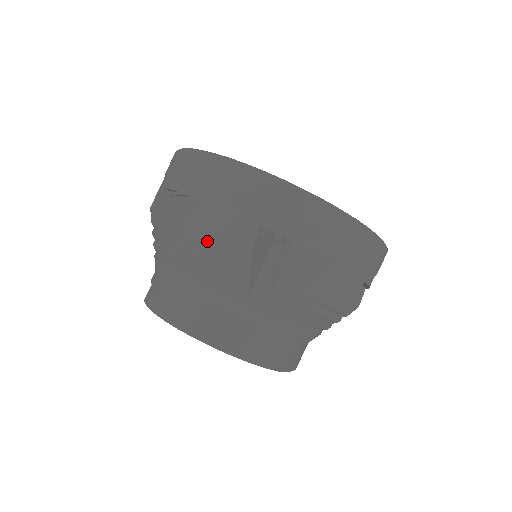
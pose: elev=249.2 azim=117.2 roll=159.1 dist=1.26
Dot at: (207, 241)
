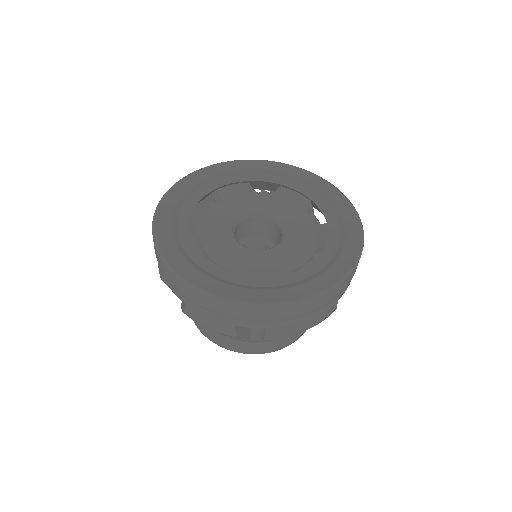
Dot at: occluded
